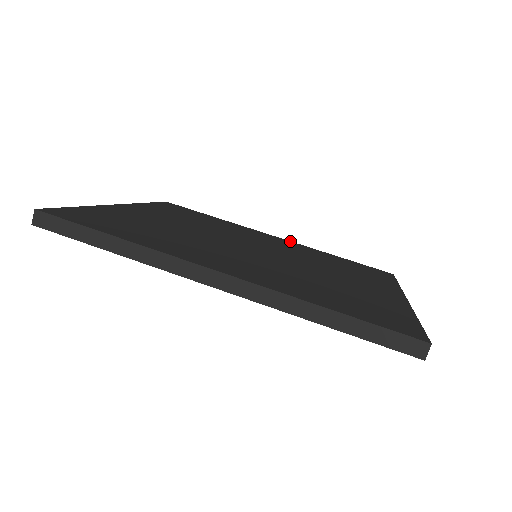
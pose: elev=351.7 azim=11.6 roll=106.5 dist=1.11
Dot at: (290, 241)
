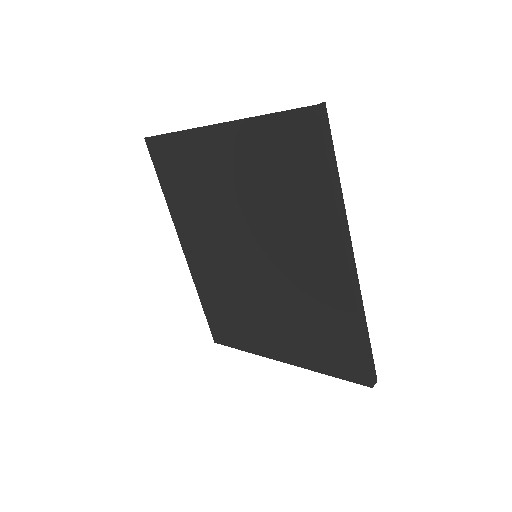
Dot at: occluded
